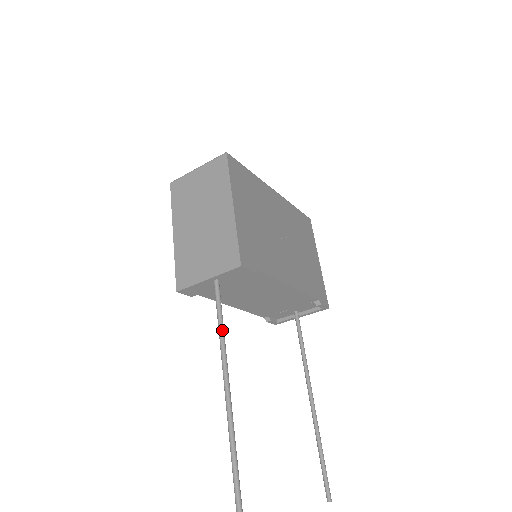
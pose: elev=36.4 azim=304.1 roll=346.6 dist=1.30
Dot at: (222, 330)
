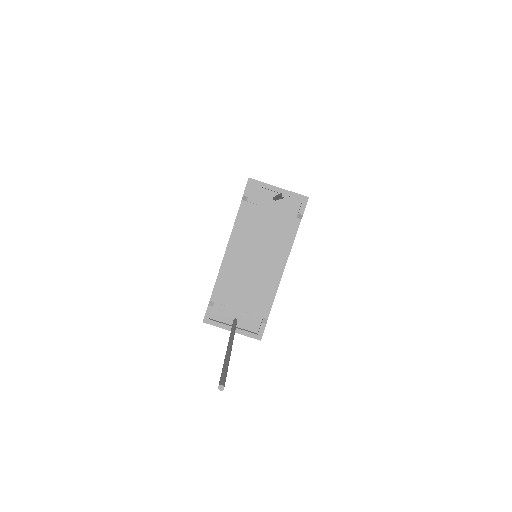
Dot at: occluded
